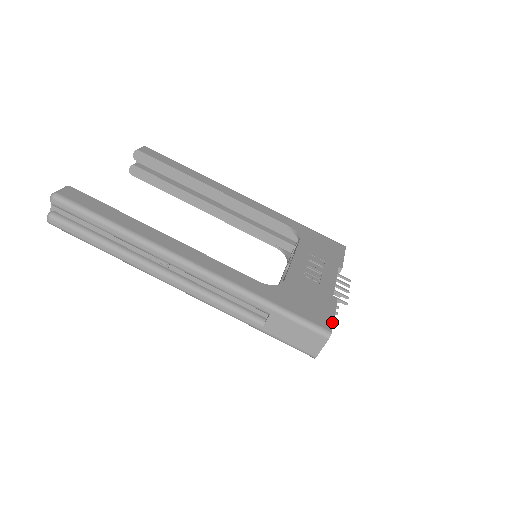
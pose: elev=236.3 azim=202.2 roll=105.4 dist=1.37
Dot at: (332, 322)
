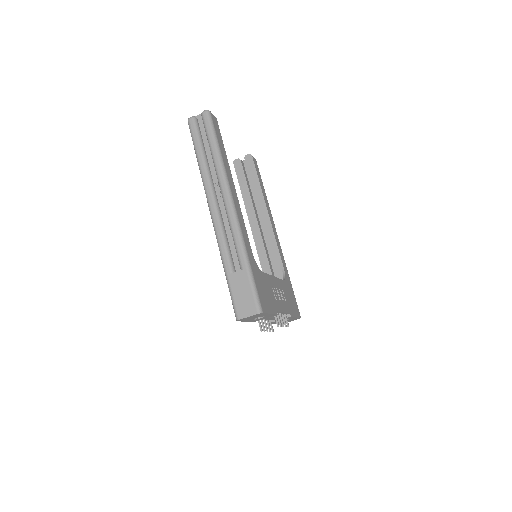
Dot at: (267, 312)
